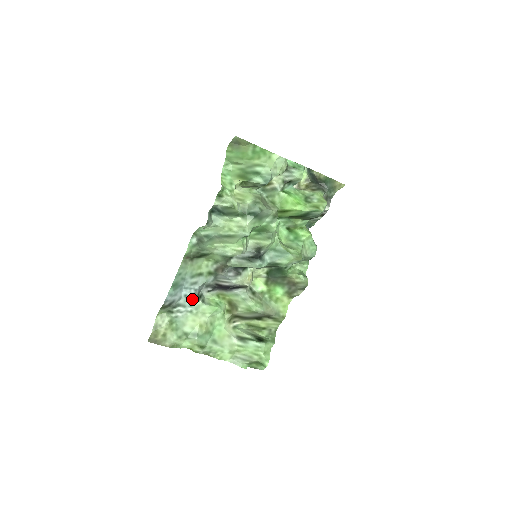
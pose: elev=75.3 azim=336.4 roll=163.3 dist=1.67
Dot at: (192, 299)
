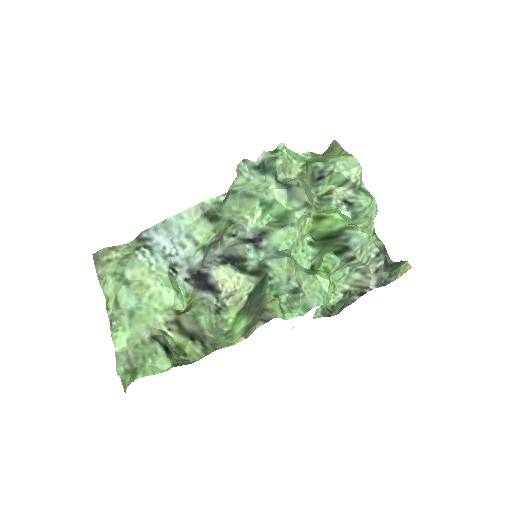
Dot at: (165, 257)
